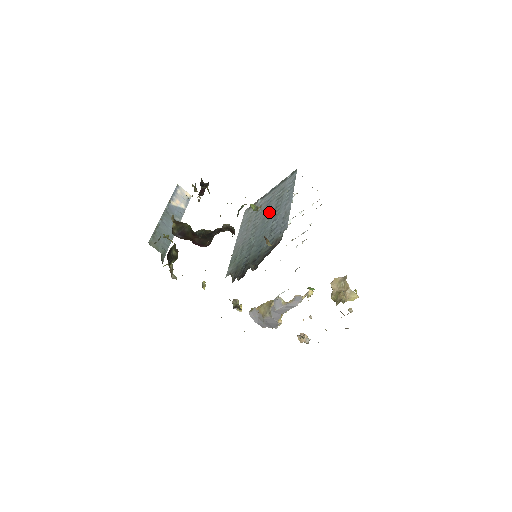
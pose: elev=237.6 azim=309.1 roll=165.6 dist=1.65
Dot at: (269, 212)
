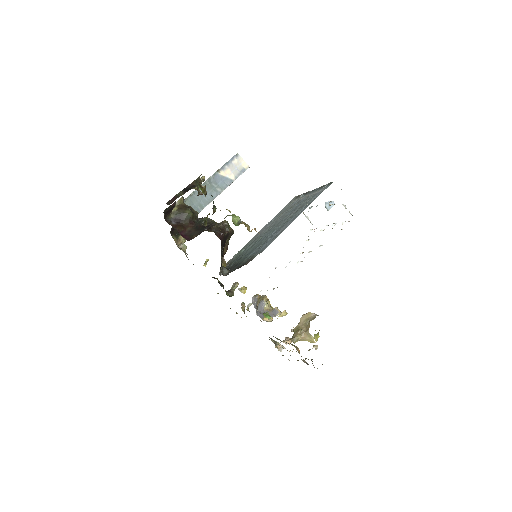
Dot at: (286, 218)
